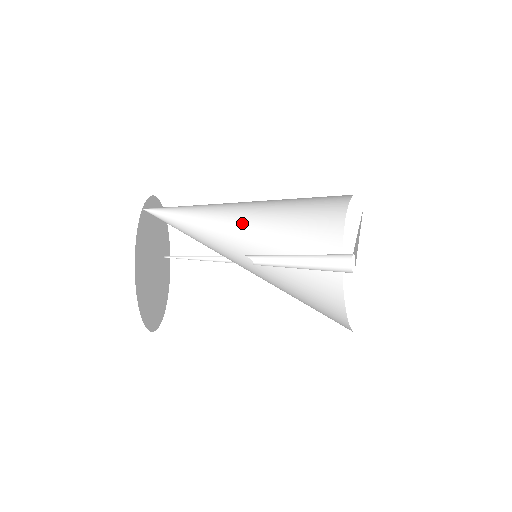
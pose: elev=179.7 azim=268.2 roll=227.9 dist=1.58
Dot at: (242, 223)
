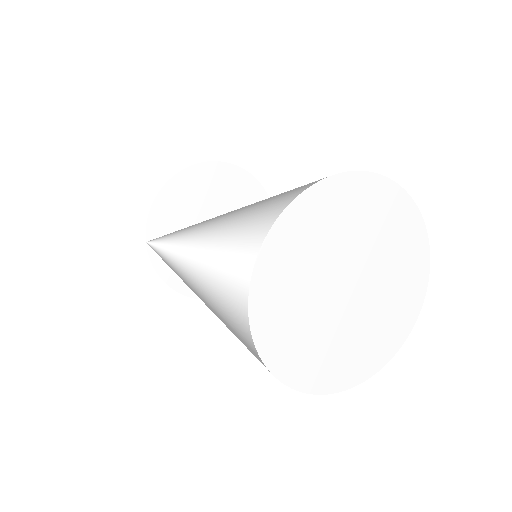
Dot at: (224, 219)
